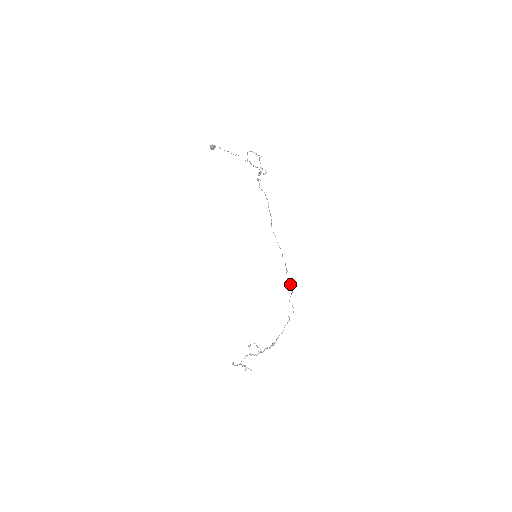
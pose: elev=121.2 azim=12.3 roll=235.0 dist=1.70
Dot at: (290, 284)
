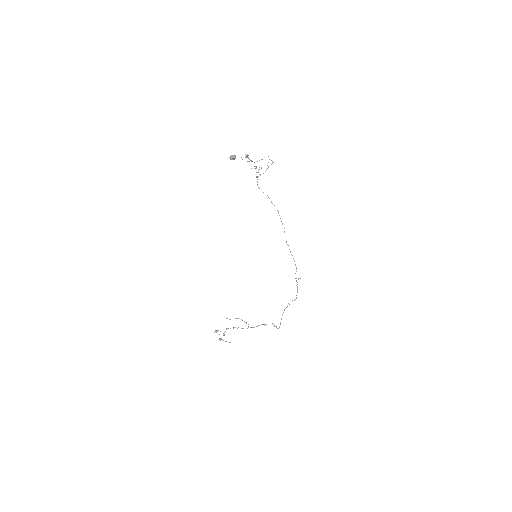
Dot at: (297, 282)
